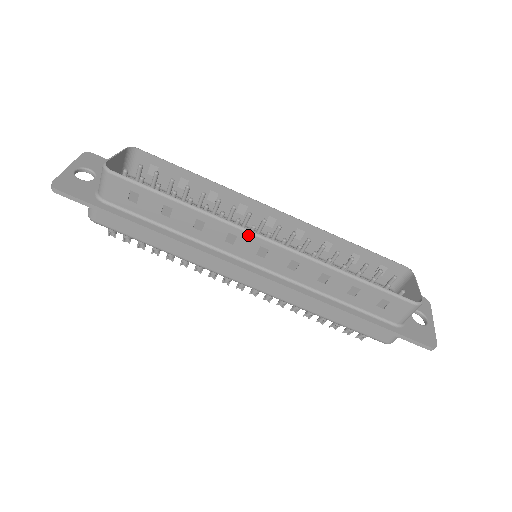
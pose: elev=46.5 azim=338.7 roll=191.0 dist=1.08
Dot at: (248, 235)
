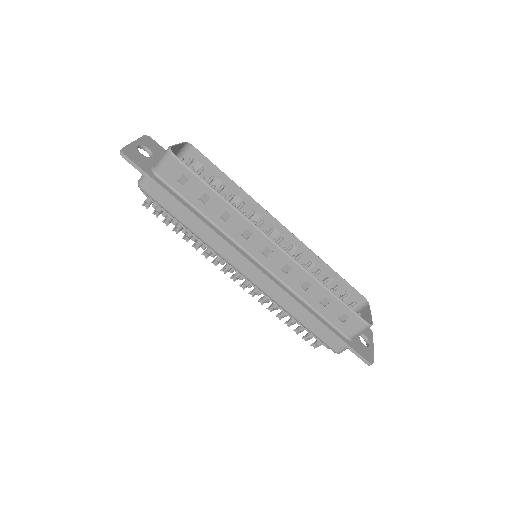
Dot at: (261, 235)
